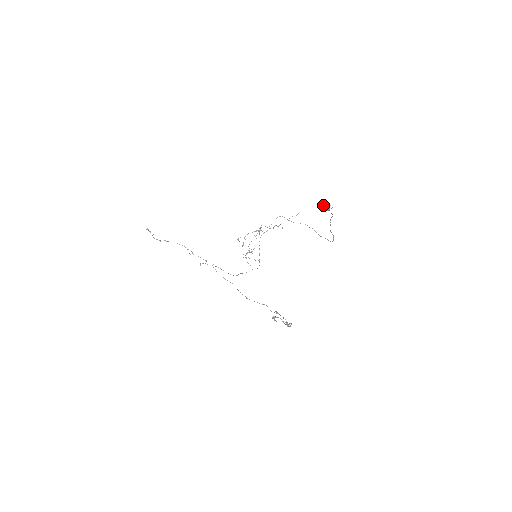
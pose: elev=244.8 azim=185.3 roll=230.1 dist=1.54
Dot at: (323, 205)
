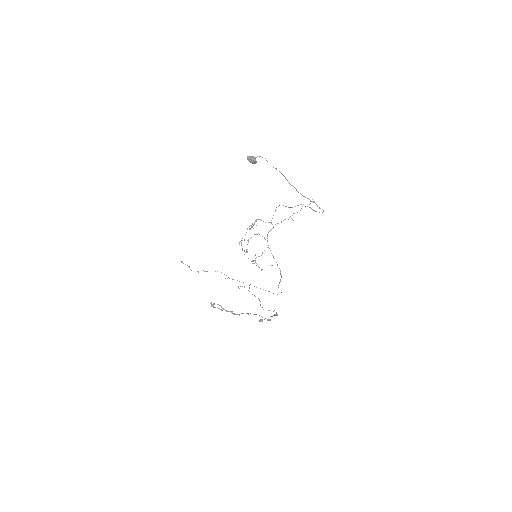
Dot at: occluded
